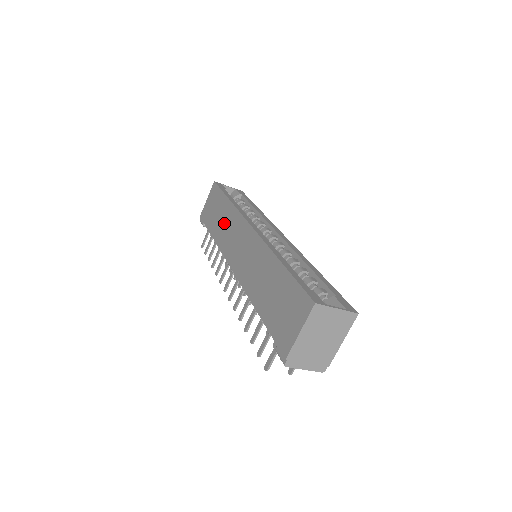
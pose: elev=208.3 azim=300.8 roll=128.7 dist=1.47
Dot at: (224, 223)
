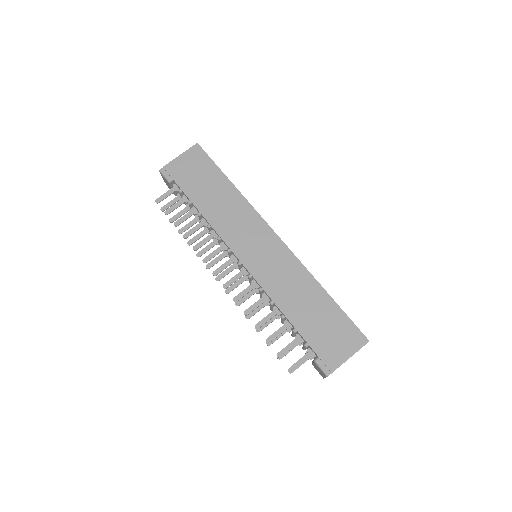
Dot at: (224, 206)
